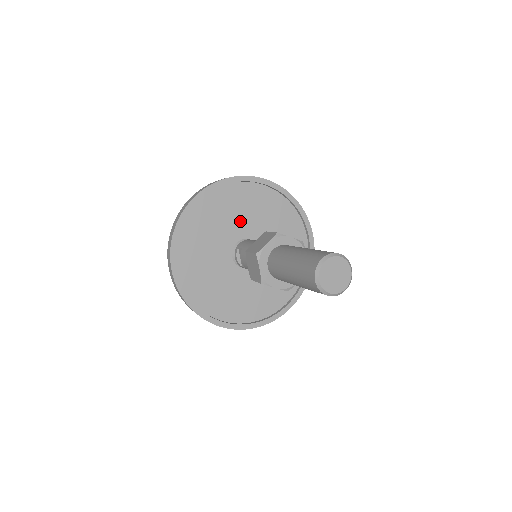
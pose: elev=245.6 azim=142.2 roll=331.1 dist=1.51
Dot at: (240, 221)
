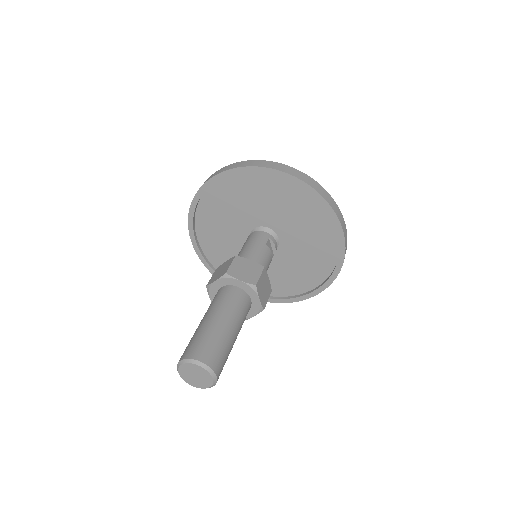
Dot at: (256, 209)
